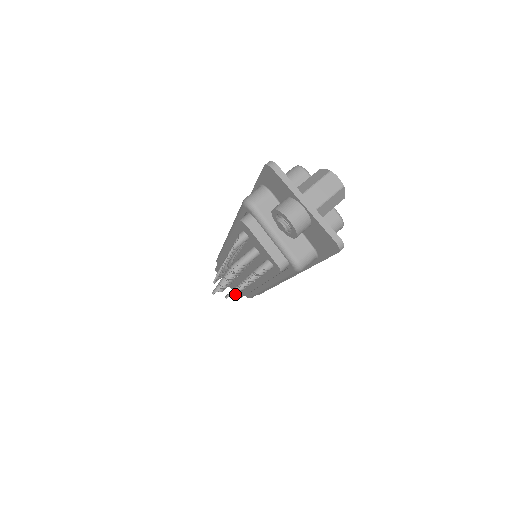
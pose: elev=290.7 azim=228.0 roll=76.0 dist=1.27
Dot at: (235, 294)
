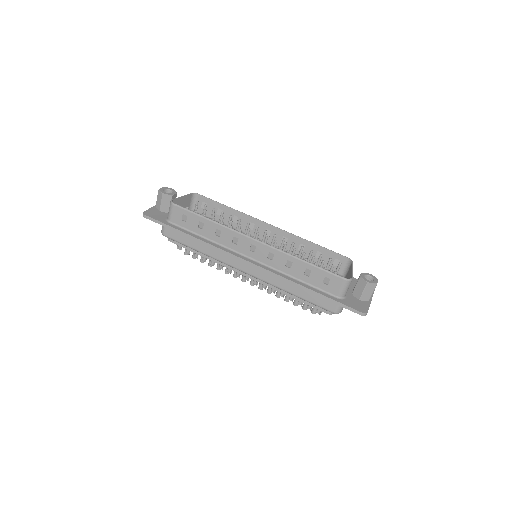
Dot at: occluded
